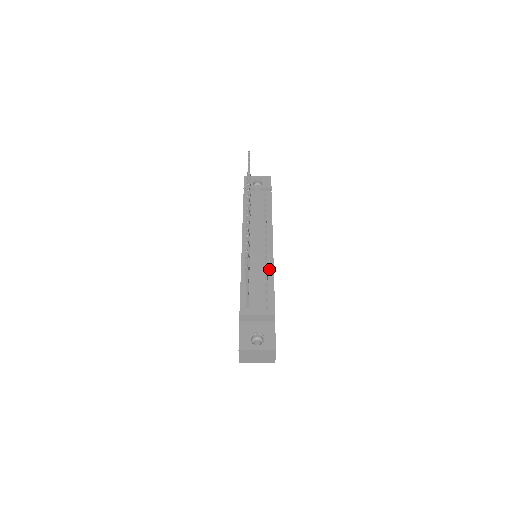
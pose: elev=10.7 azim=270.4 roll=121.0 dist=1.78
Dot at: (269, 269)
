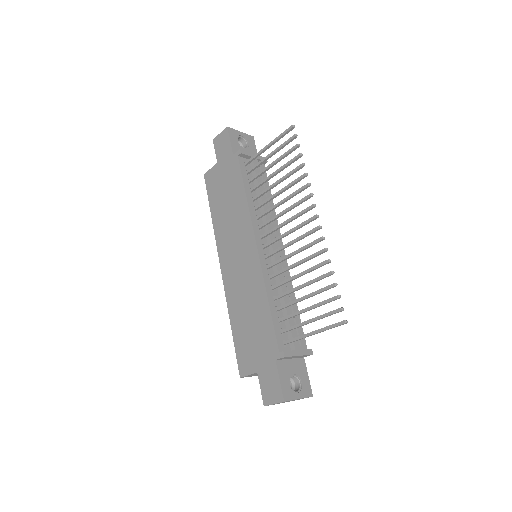
Dot at: (289, 286)
